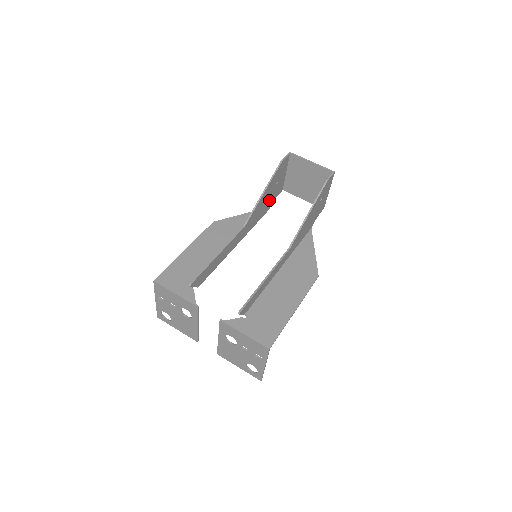
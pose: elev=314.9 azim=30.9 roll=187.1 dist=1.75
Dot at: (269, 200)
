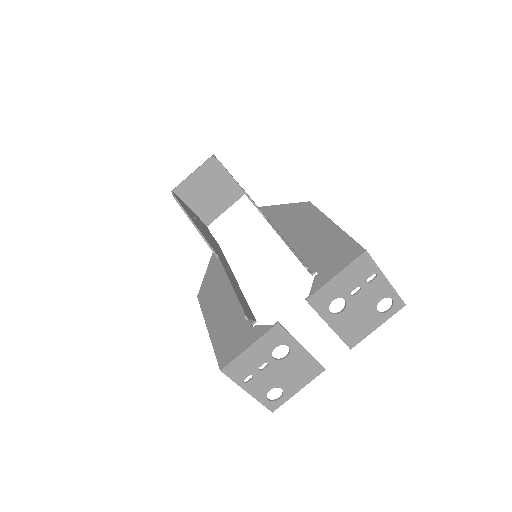
Dot at: occluded
